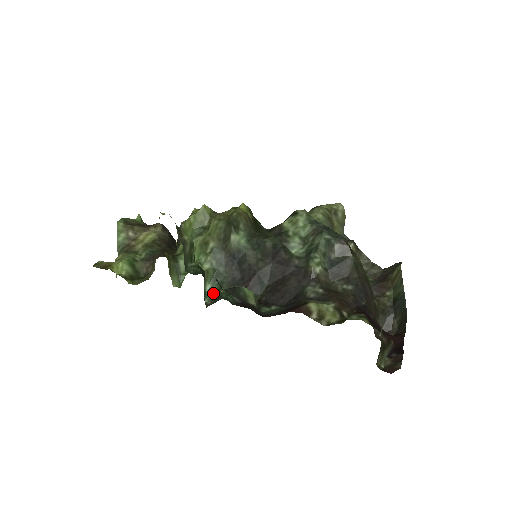
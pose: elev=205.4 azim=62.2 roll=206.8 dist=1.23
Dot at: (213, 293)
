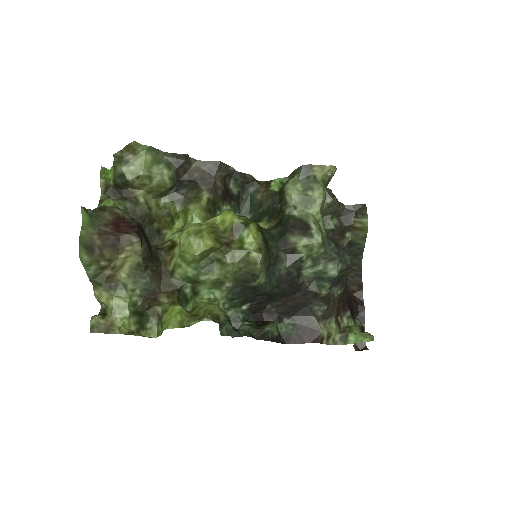
Dot at: (226, 310)
